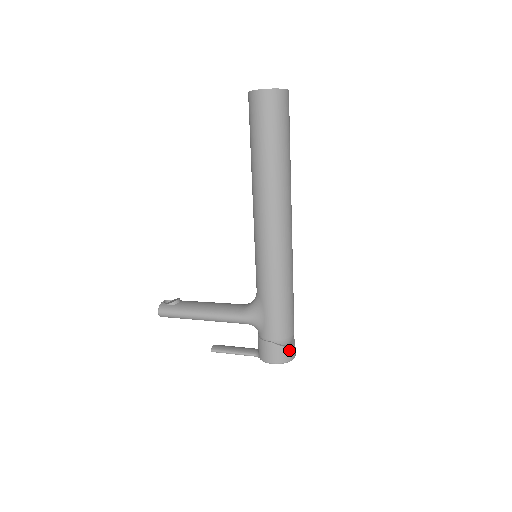
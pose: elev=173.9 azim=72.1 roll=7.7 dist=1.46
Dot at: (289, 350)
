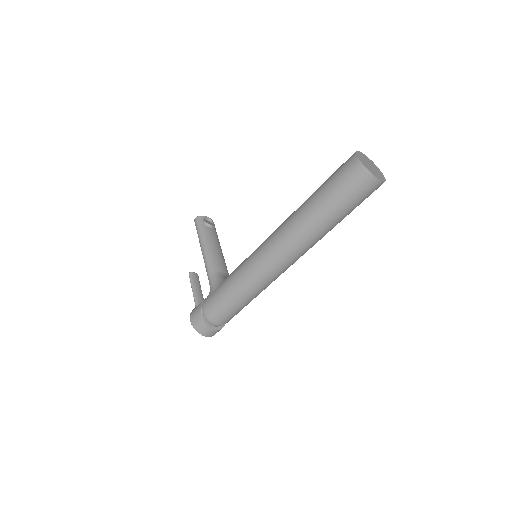
Dot at: (205, 327)
